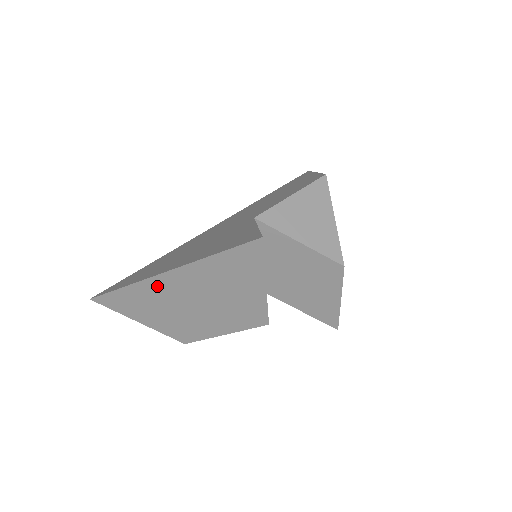
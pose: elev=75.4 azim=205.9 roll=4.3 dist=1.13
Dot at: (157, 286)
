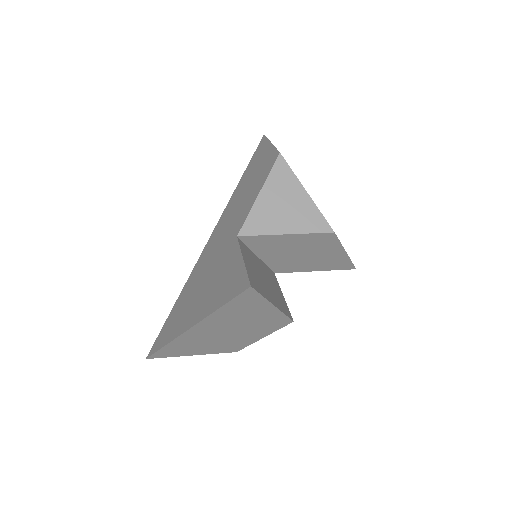
Dot at: (190, 336)
